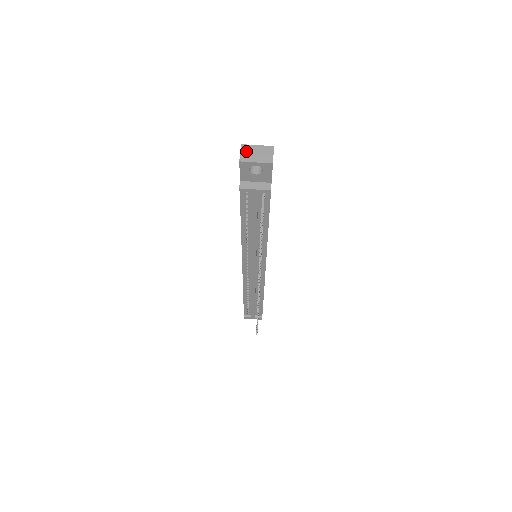
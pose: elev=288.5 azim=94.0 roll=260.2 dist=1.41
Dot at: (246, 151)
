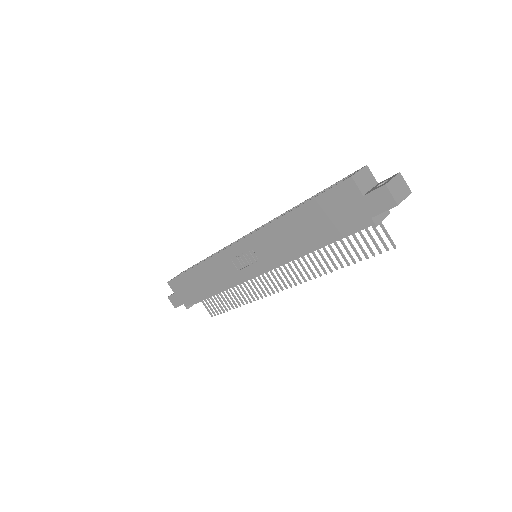
Dot at: (393, 190)
